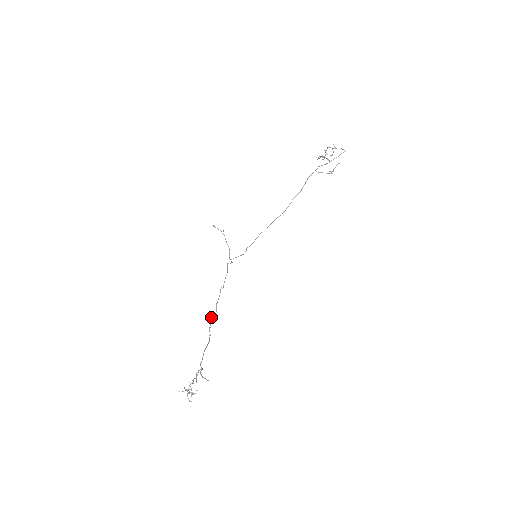
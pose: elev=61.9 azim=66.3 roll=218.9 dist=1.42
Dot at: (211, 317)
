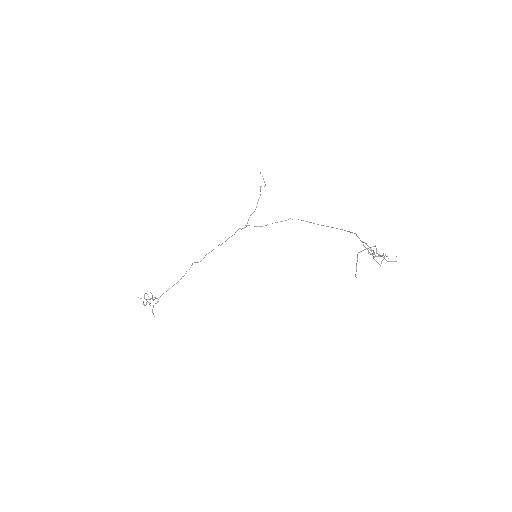
Dot at: (195, 262)
